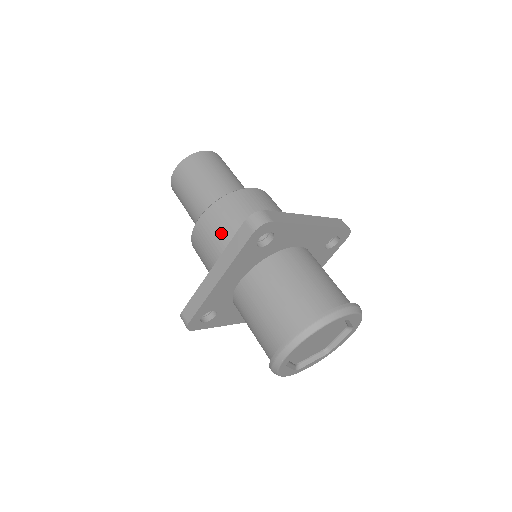
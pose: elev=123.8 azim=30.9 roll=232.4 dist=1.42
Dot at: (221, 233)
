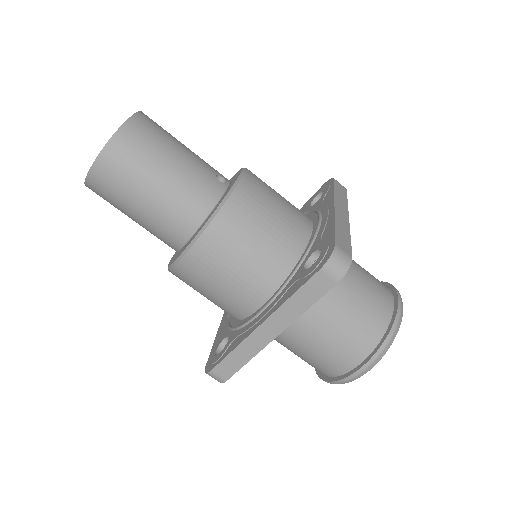
Dot at: (240, 263)
